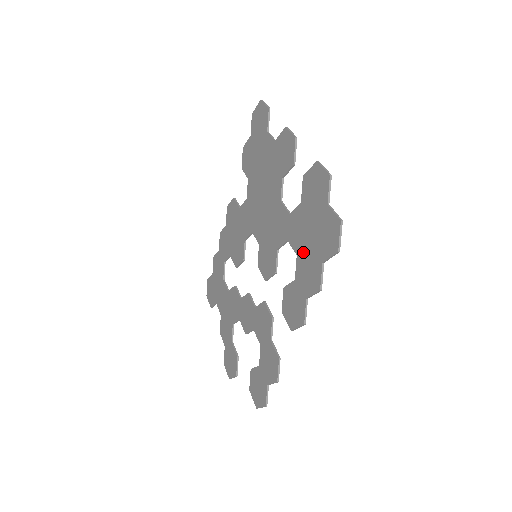
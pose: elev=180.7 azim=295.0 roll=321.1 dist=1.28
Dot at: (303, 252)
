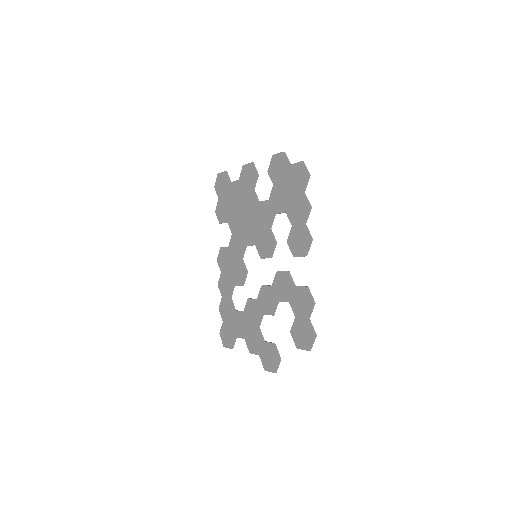
Dot at: (289, 205)
